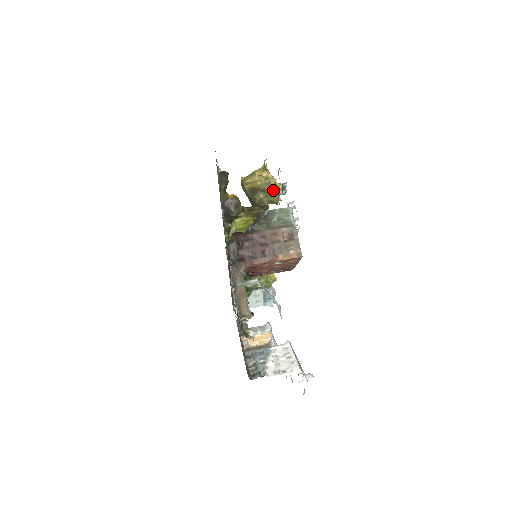
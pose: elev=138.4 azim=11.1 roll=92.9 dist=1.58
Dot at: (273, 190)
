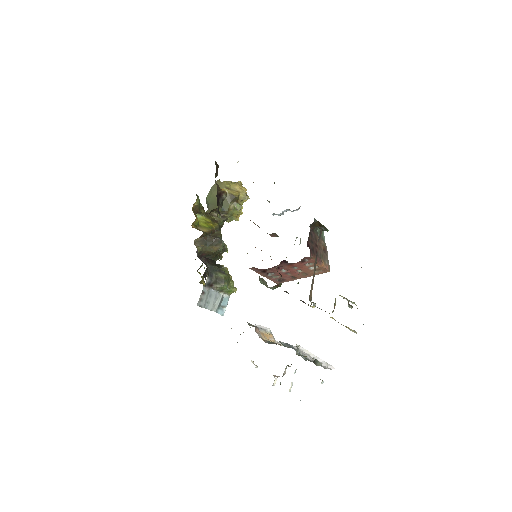
Dot at: occluded
